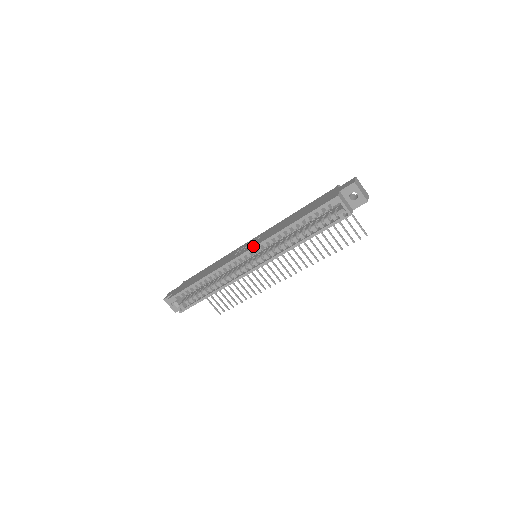
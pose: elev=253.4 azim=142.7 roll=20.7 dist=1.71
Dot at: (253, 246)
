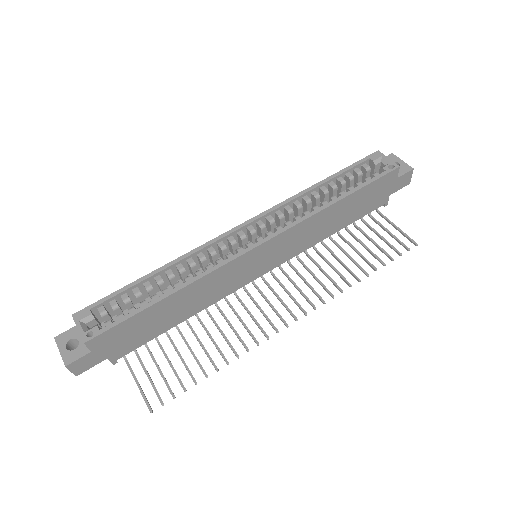
Dot at: (260, 215)
